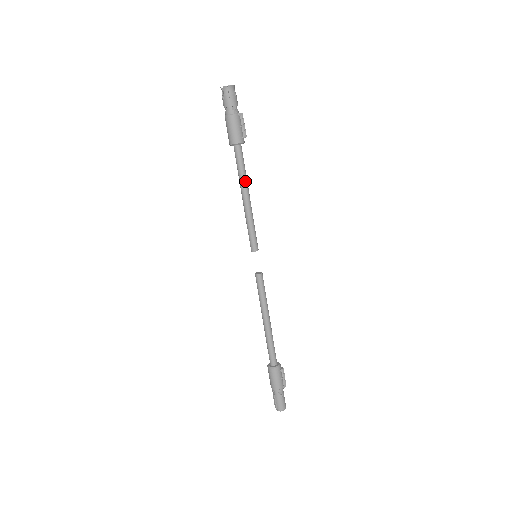
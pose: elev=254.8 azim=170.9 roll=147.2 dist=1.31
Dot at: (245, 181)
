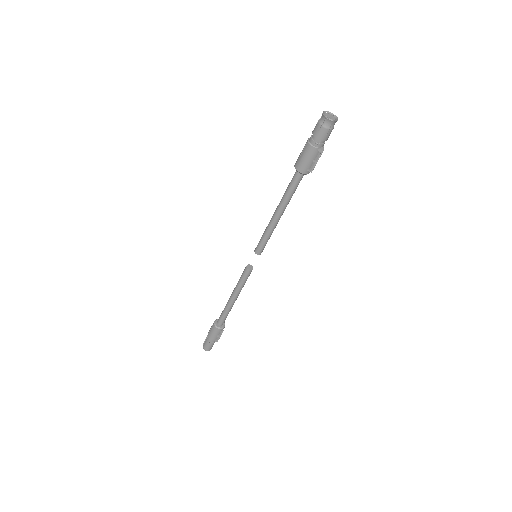
Dot at: (285, 202)
